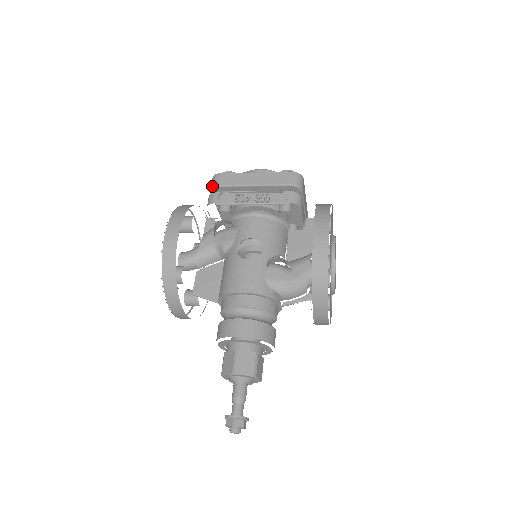
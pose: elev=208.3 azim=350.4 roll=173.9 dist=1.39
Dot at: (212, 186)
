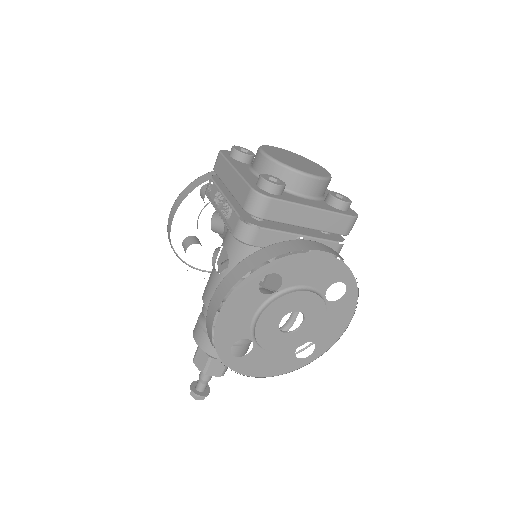
Dot at: occluded
